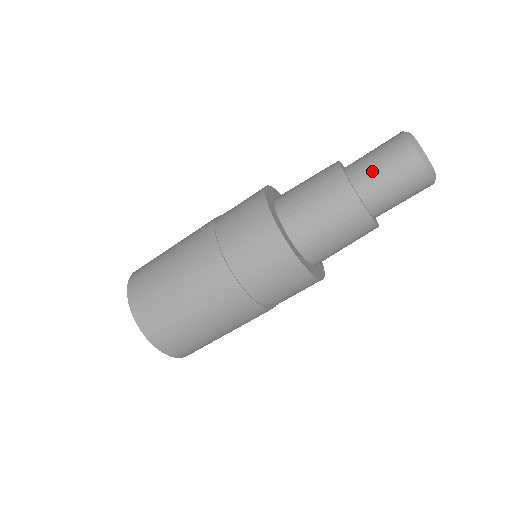
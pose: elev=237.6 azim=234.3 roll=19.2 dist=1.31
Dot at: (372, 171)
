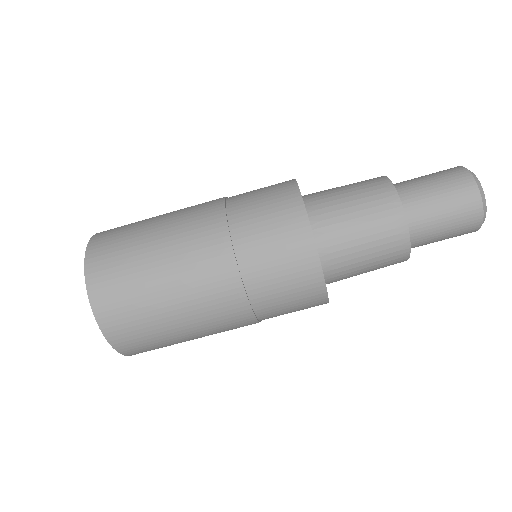
Dot at: (420, 186)
